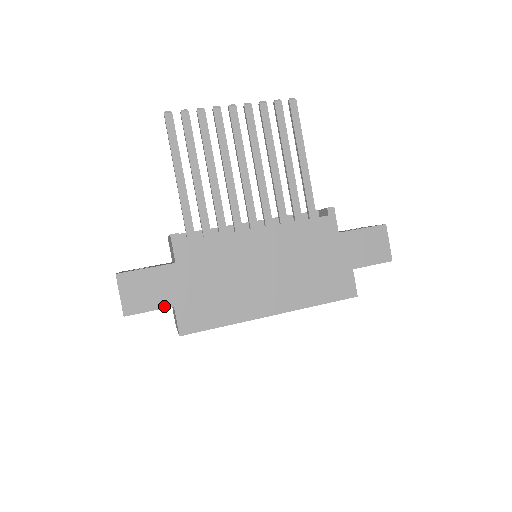
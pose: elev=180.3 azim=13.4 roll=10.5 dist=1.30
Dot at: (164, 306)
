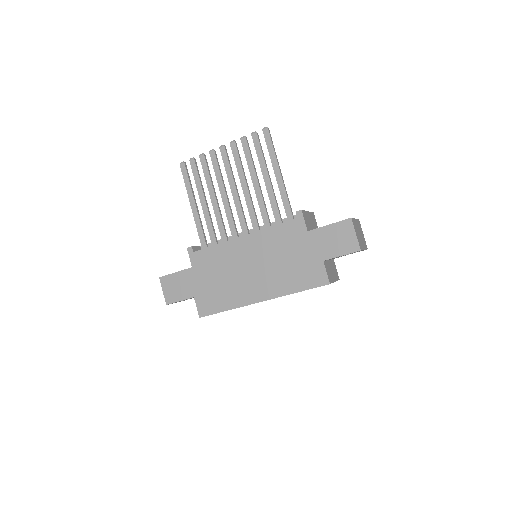
Dot at: (188, 297)
